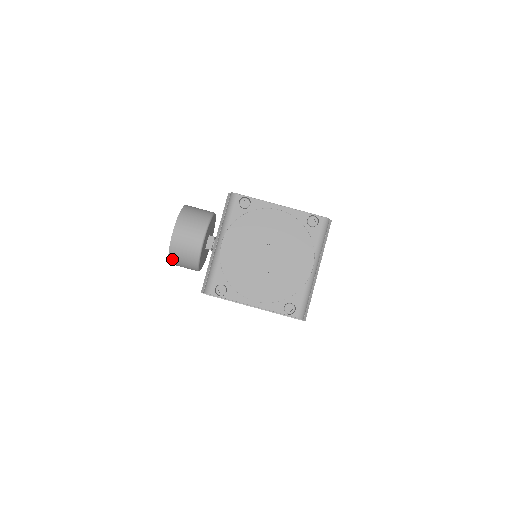
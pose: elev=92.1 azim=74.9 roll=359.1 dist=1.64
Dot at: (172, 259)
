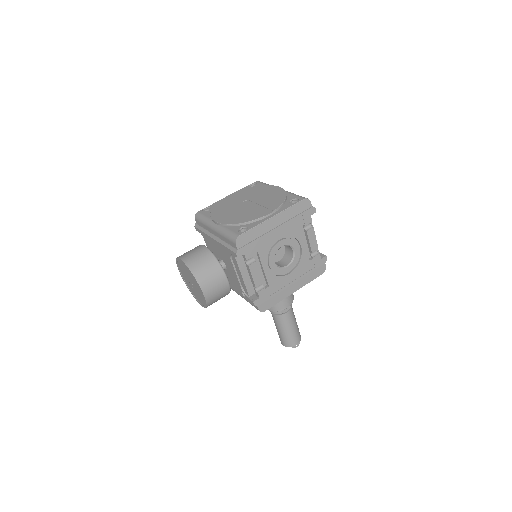
Dot at: (199, 278)
